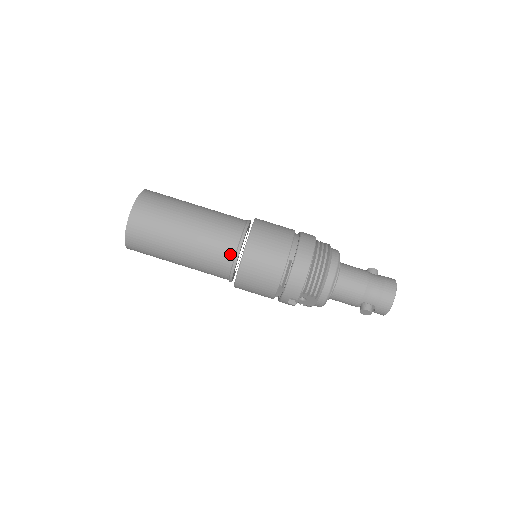
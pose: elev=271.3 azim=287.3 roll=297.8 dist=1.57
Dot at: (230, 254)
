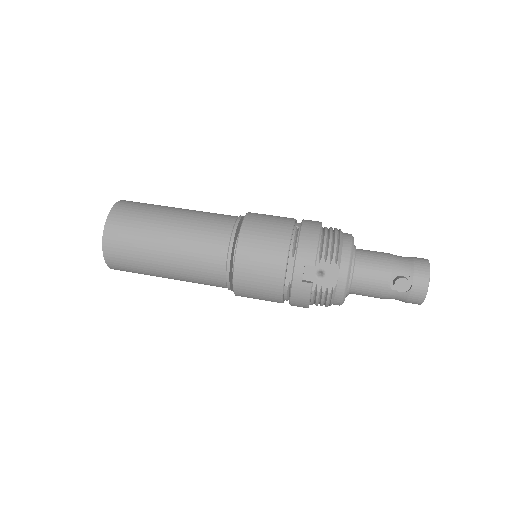
Dot at: (227, 227)
